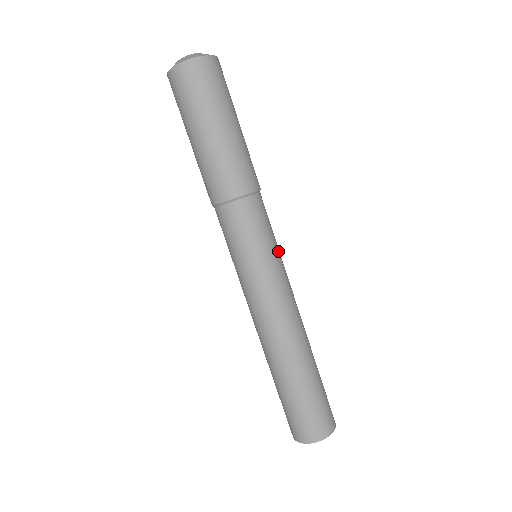
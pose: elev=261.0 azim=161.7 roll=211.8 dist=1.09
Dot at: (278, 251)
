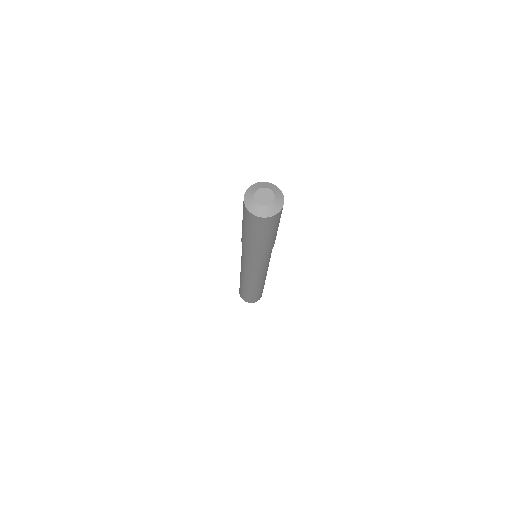
Dot at: occluded
